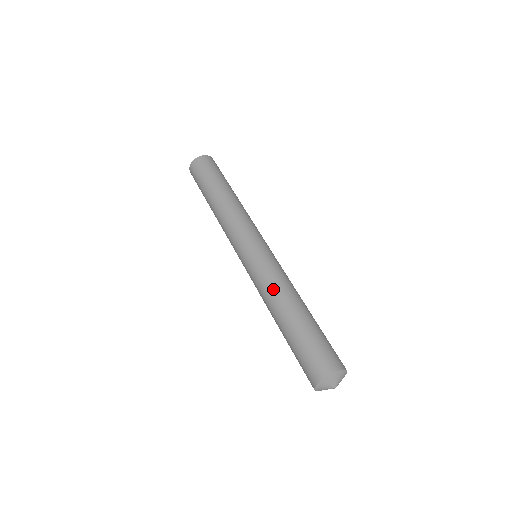
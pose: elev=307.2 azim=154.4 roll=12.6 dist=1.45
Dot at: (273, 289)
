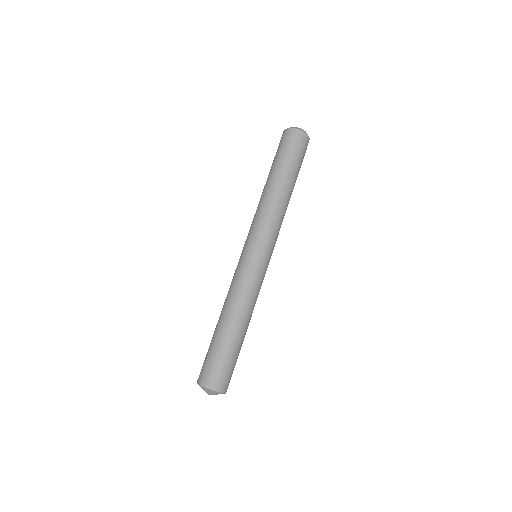
Dot at: (248, 302)
